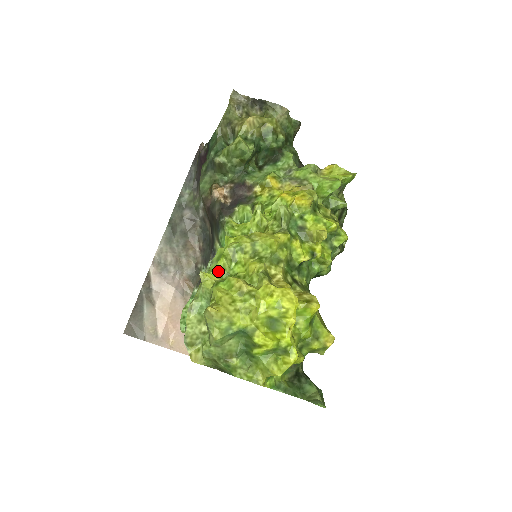
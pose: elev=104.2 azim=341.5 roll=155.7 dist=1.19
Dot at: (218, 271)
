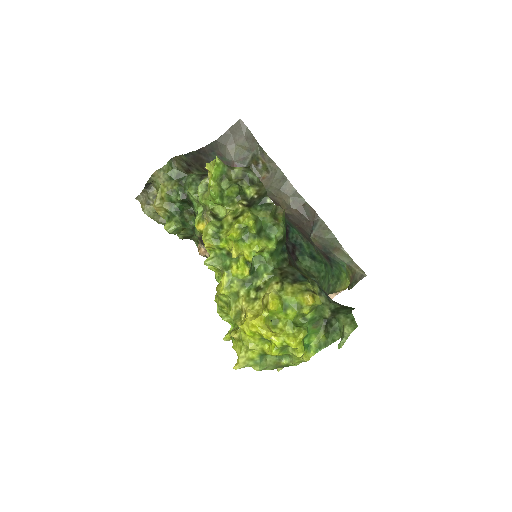
Dot at: (231, 324)
